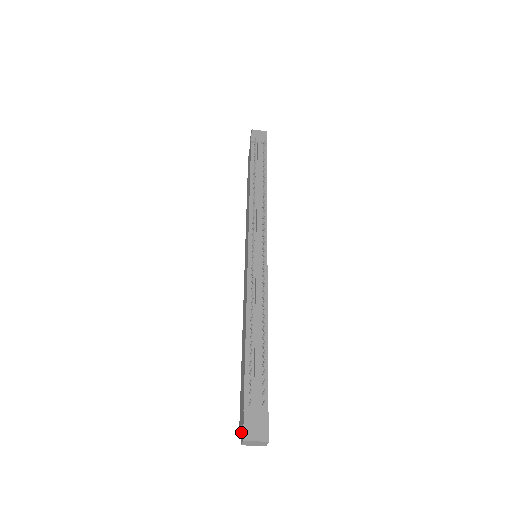
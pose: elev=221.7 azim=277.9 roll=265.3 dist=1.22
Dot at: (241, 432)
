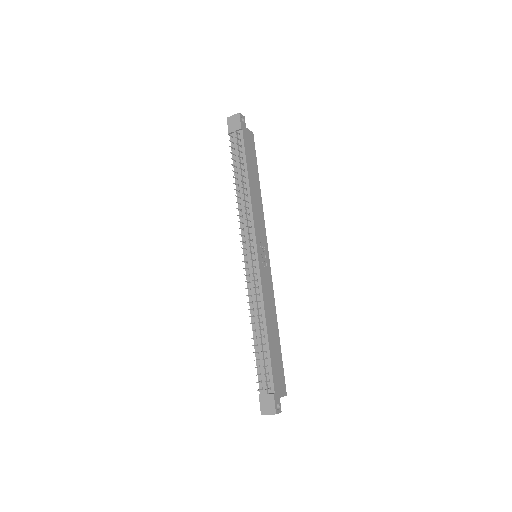
Dot at: occluded
